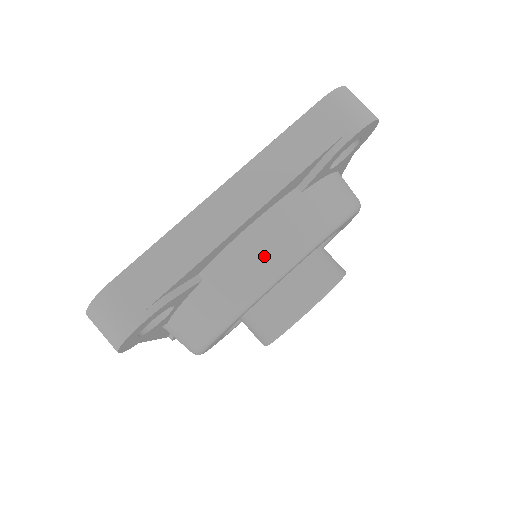
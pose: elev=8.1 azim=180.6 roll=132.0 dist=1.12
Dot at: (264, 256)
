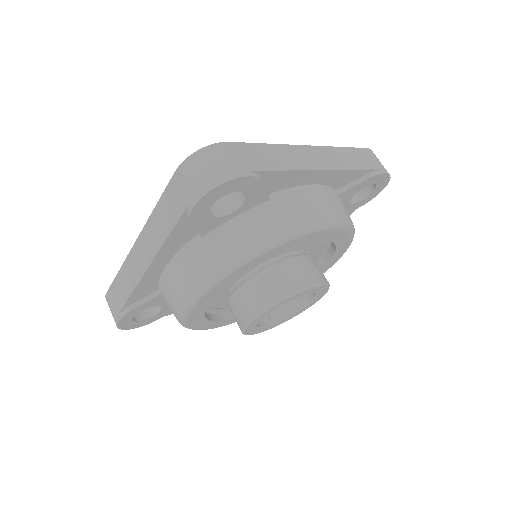
Dot at: (177, 289)
